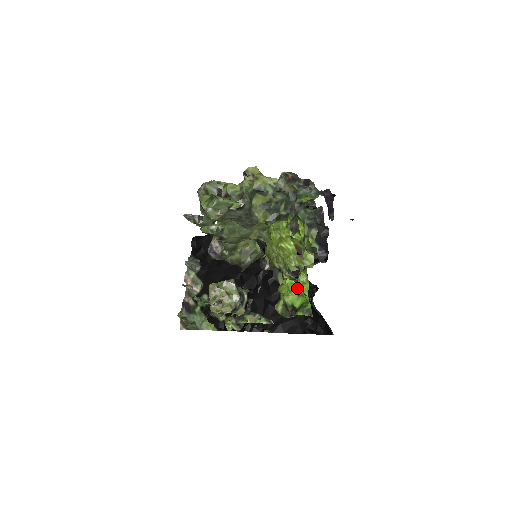
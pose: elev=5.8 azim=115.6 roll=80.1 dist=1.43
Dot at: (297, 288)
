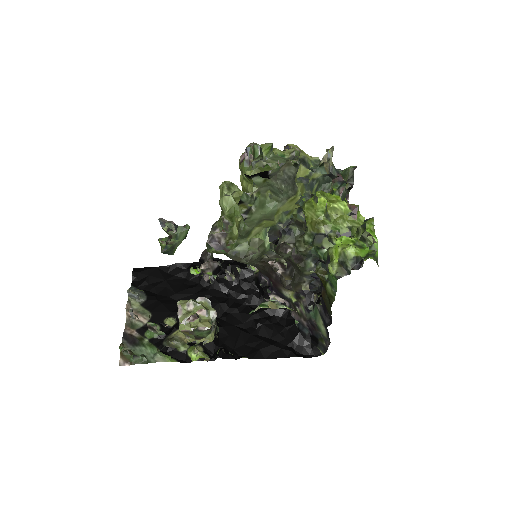
Dot at: (366, 234)
